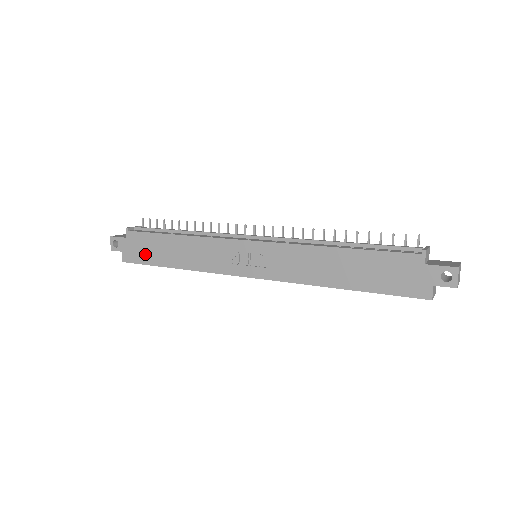
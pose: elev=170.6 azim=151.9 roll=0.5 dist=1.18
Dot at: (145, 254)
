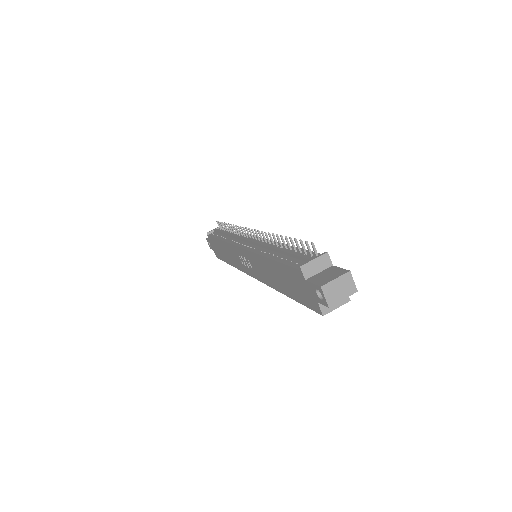
Dot at: (219, 253)
